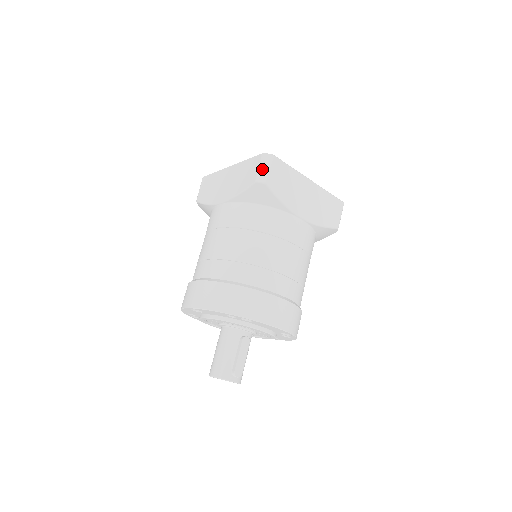
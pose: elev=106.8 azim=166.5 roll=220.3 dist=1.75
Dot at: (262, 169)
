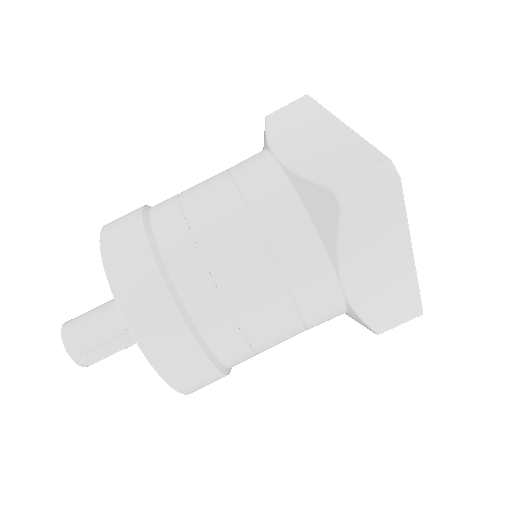
Dot at: (361, 181)
